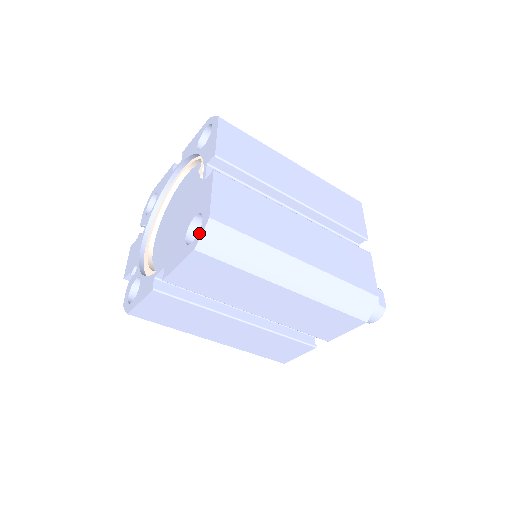
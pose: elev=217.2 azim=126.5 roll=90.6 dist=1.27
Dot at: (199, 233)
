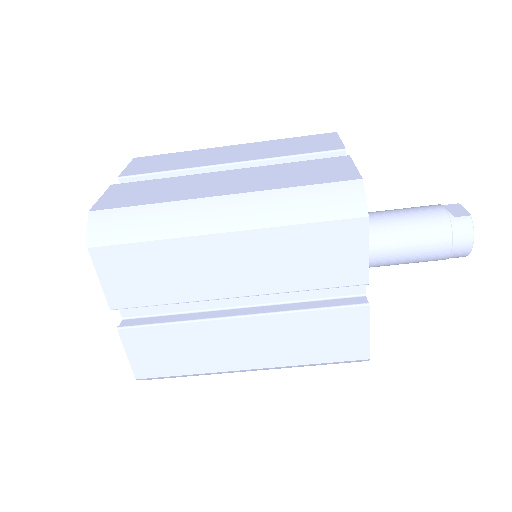
Dot at: (90, 233)
